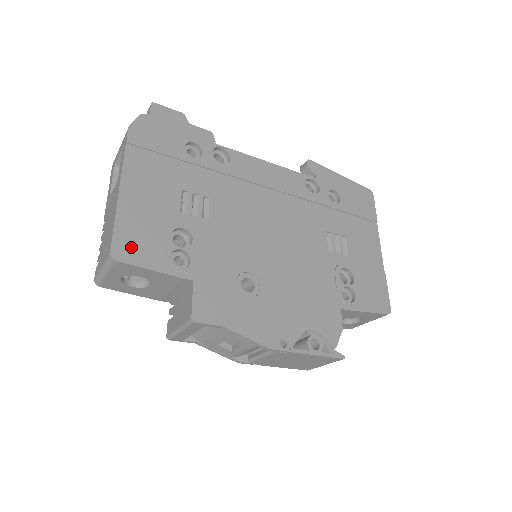
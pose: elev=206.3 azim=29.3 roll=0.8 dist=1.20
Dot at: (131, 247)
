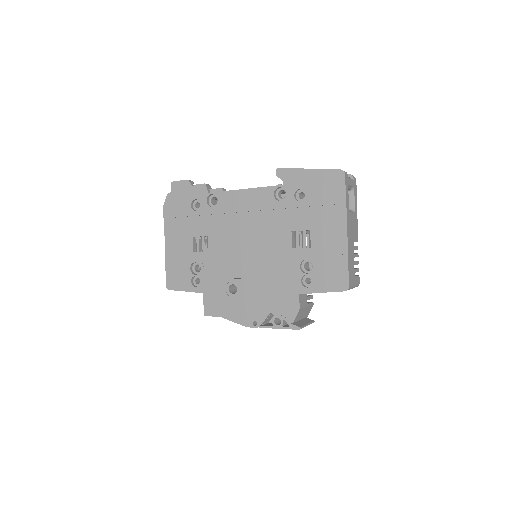
Dot at: (174, 281)
